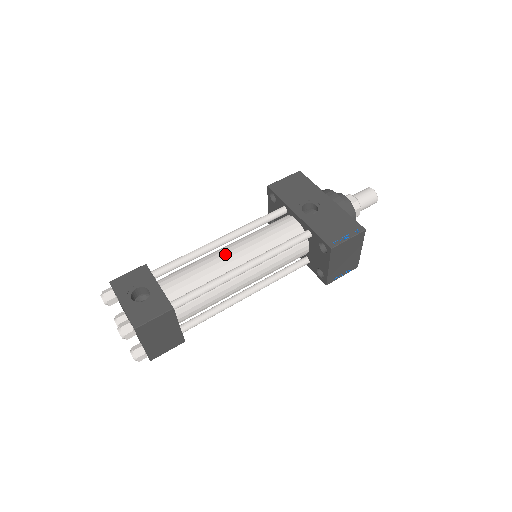
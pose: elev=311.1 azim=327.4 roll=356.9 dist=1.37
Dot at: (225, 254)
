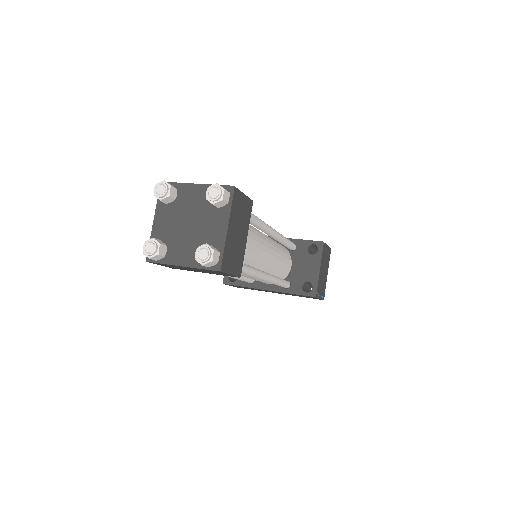
Dot at: occluded
